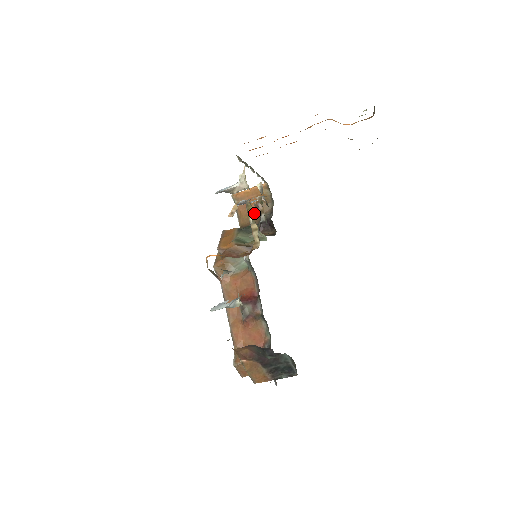
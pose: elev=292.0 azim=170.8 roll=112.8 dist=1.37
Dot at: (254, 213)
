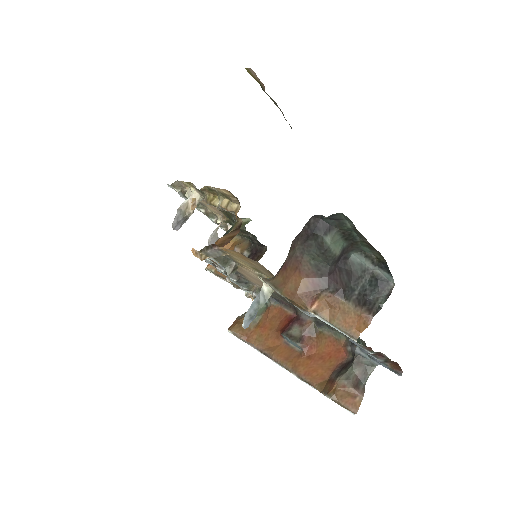
Dot at: (217, 198)
